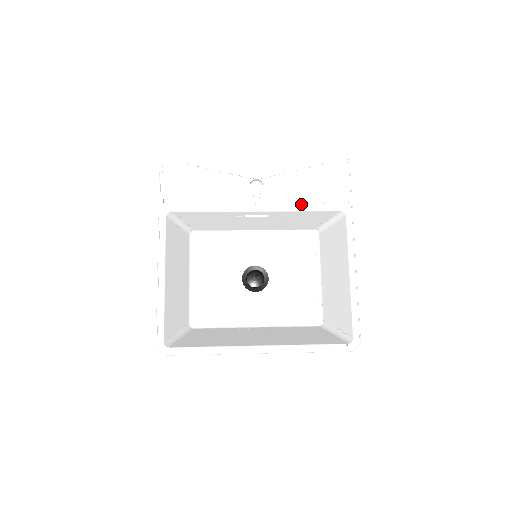
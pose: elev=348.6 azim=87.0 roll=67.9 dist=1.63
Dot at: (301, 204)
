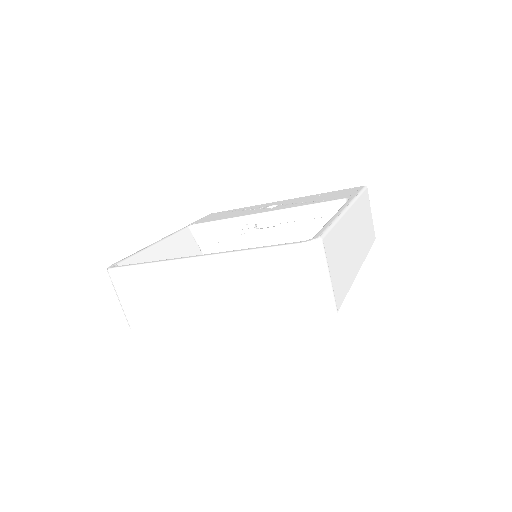
Dot at: (306, 204)
